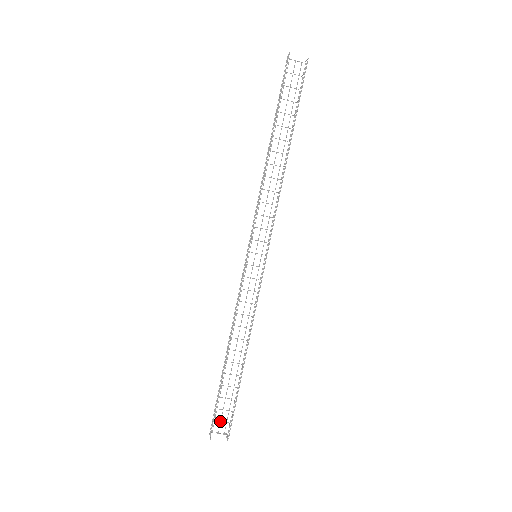
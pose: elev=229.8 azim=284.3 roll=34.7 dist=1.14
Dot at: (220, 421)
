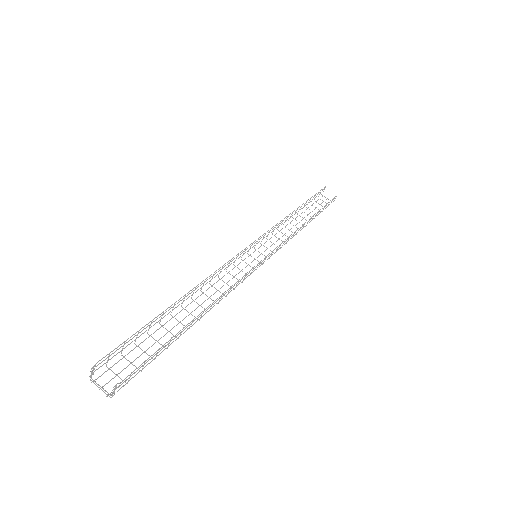
Dot at: (116, 374)
